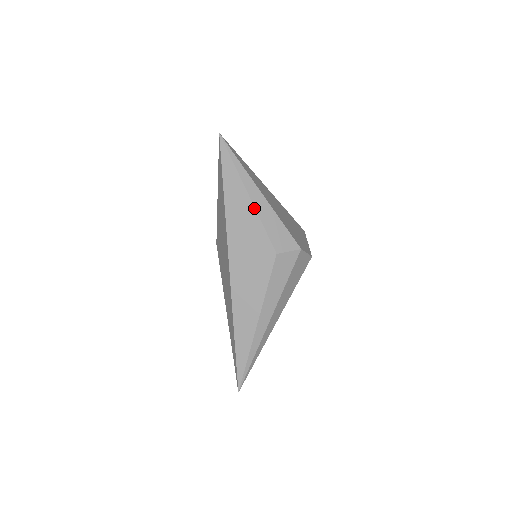
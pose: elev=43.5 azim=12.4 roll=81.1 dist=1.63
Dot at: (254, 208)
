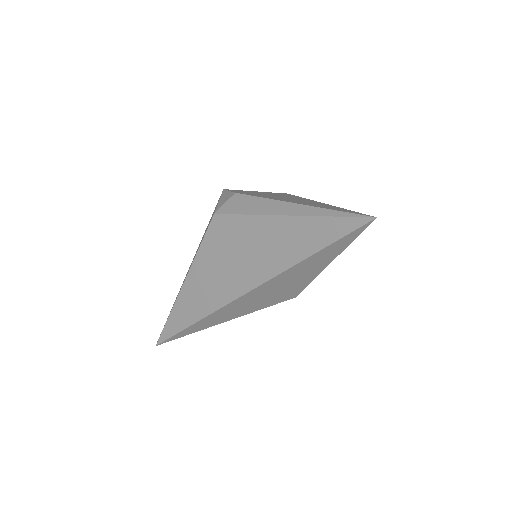
Dot at: occluded
